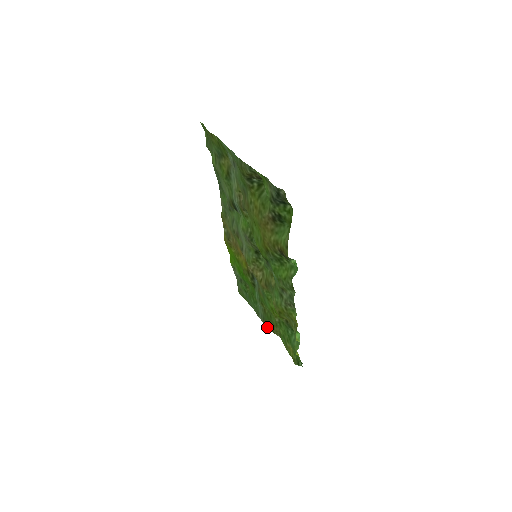
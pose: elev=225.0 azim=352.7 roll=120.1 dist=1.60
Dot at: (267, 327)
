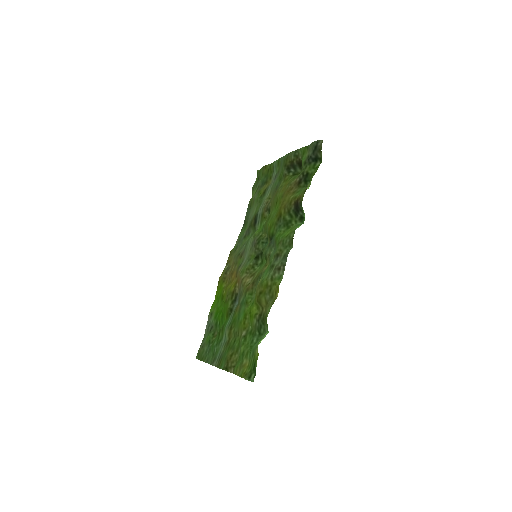
Dot at: (220, 367)
